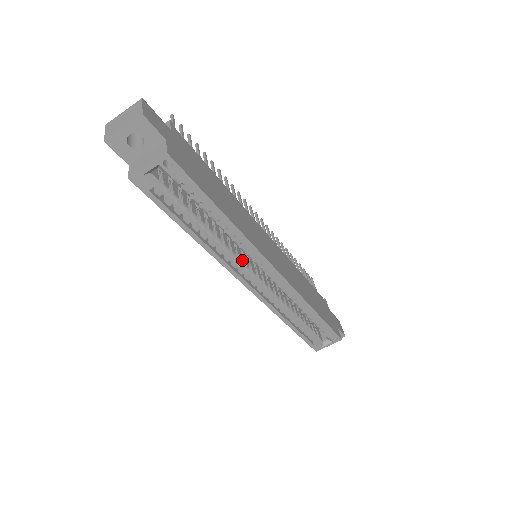
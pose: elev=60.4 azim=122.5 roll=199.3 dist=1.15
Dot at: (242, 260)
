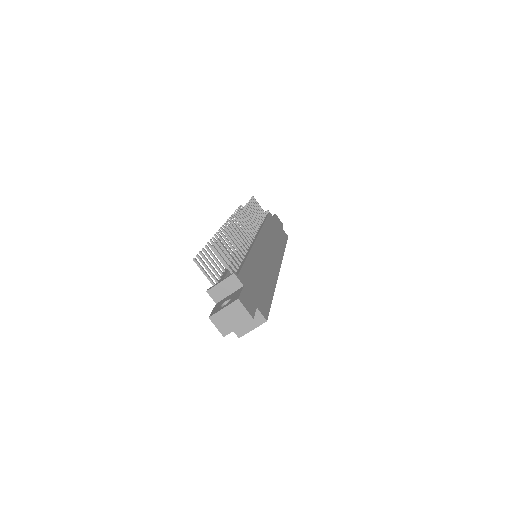
Dot at: occluded
